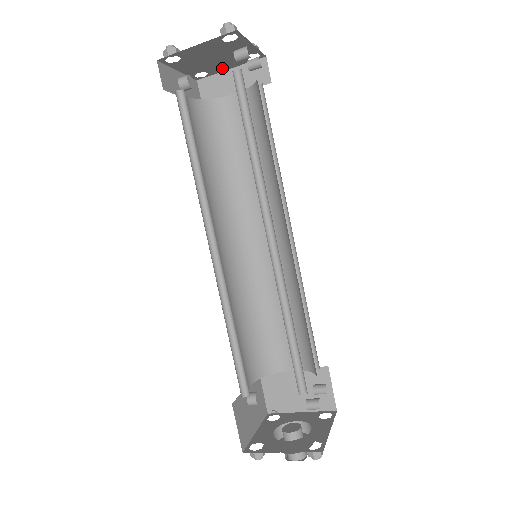
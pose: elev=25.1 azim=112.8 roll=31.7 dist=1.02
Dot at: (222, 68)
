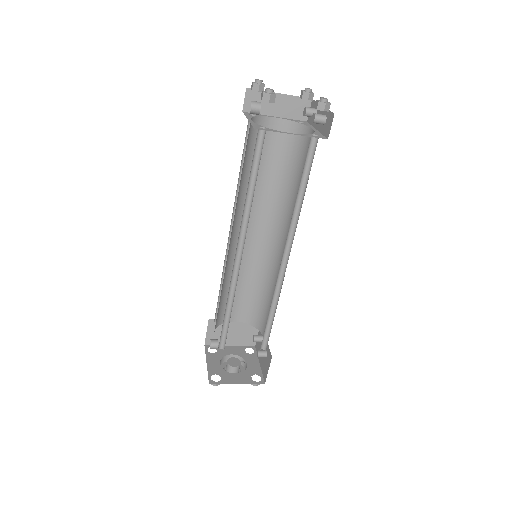
Dot at: (276, 93)
